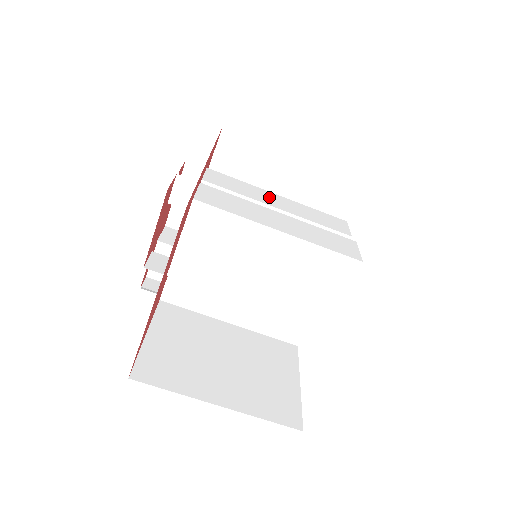
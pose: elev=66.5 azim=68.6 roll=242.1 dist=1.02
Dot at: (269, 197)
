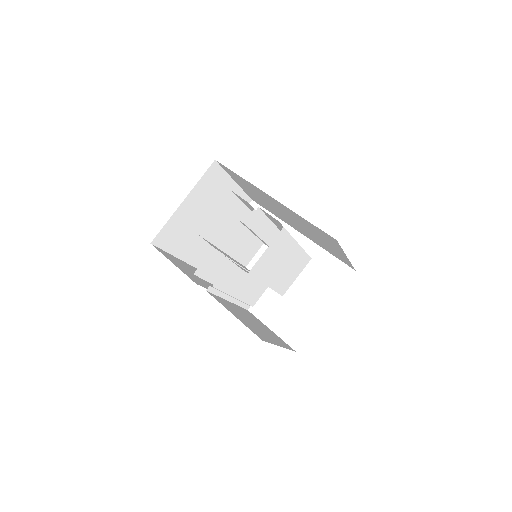
Dot at: occluded
